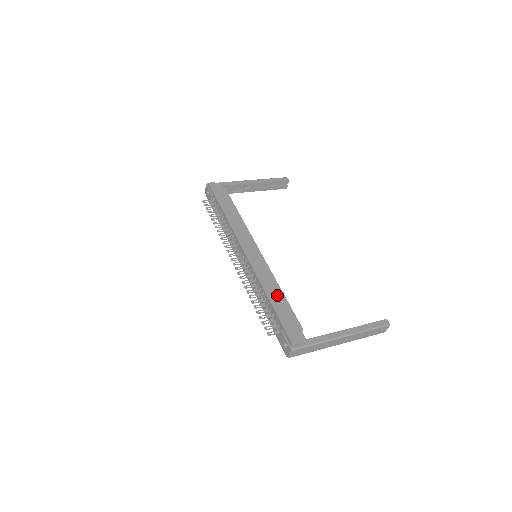
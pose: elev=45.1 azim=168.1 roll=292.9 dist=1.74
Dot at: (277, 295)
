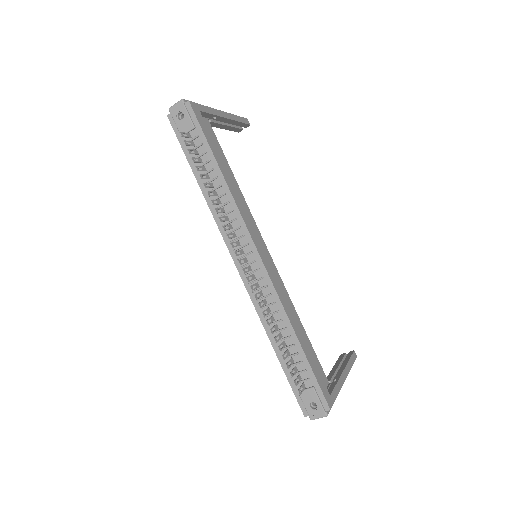
Dot at: (301, 332)
